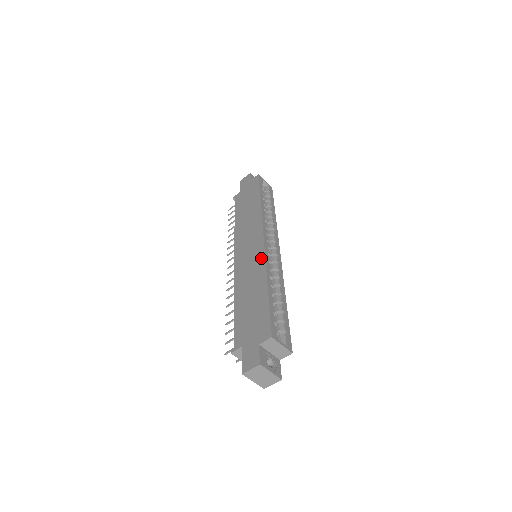
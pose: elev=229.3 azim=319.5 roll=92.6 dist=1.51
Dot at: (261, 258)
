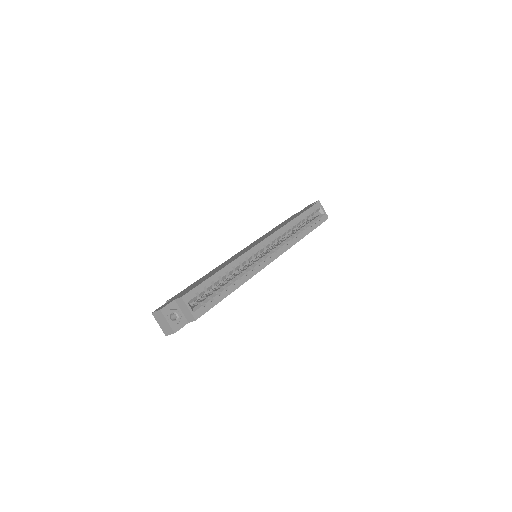
Dot at: (243, 253)
